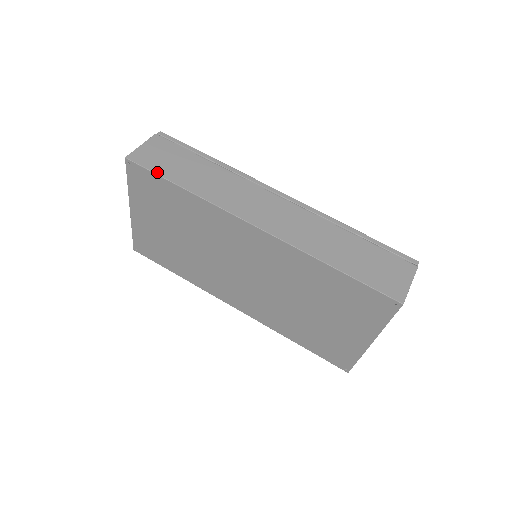
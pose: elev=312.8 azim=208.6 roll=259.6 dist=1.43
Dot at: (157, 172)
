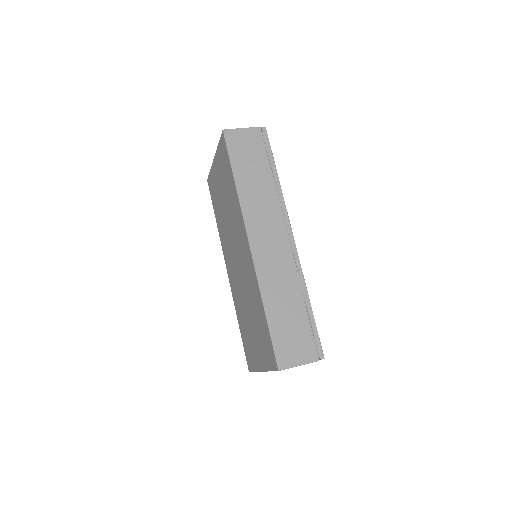
Dot at: (231, 156)
